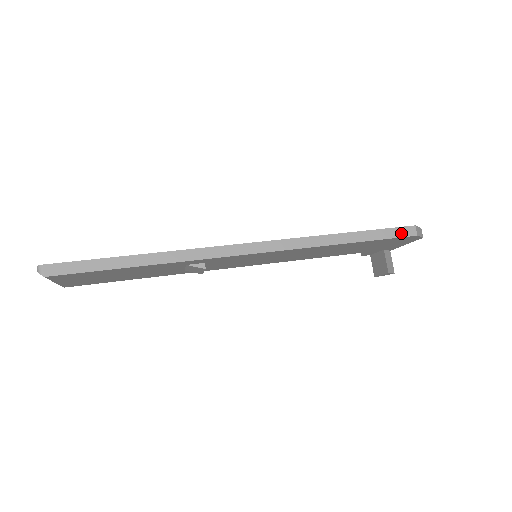
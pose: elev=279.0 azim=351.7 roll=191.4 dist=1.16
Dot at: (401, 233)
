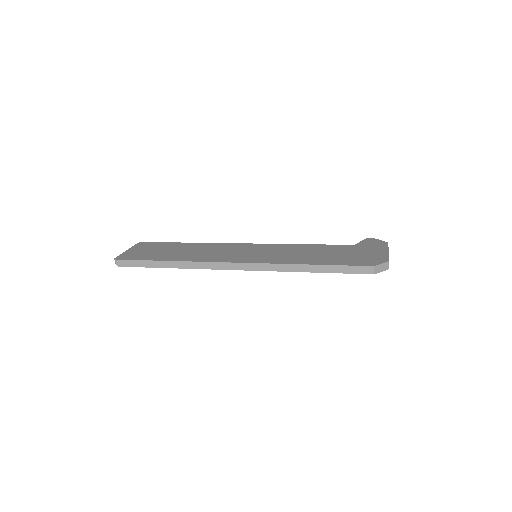
Dot at: (359, 271)
